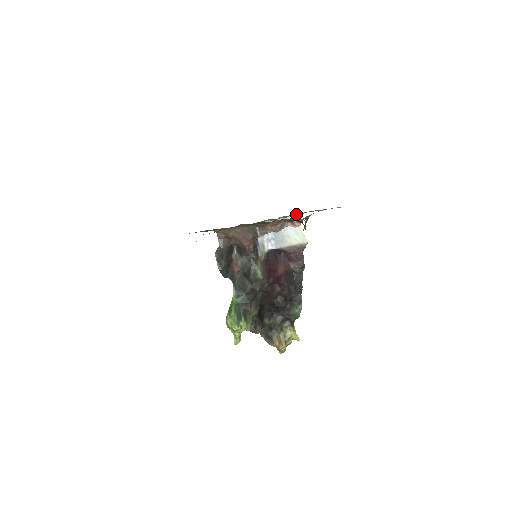
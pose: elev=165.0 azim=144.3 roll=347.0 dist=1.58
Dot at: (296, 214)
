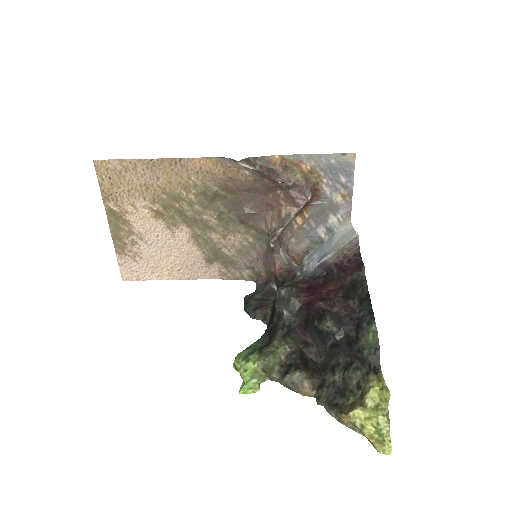
Dot at: (336, 216)
